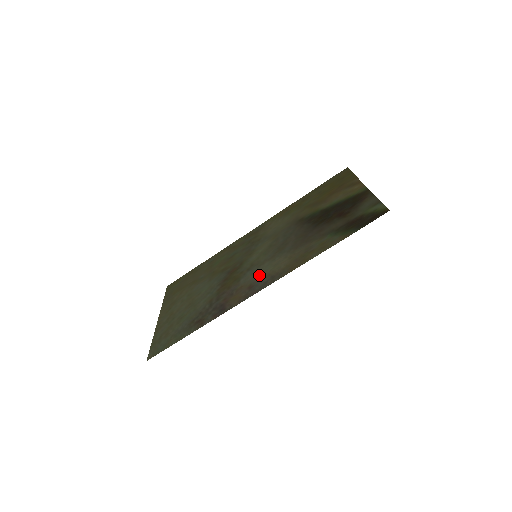
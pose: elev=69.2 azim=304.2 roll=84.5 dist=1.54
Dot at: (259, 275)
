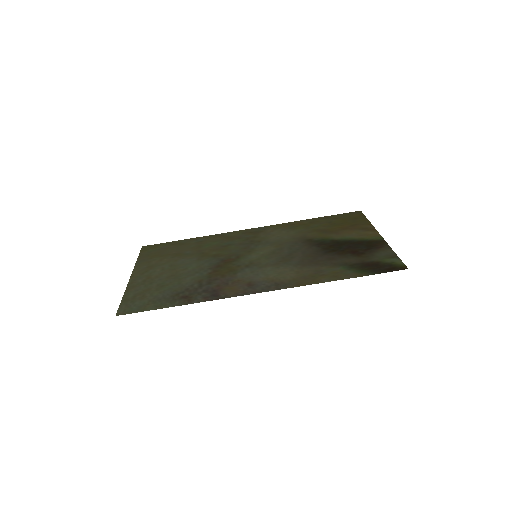
Dot at: (261, 276)
